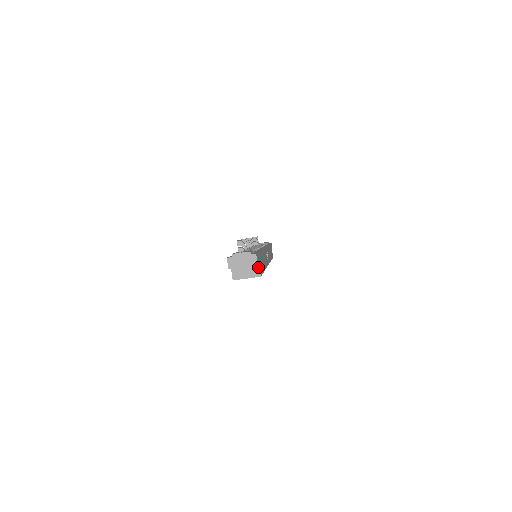
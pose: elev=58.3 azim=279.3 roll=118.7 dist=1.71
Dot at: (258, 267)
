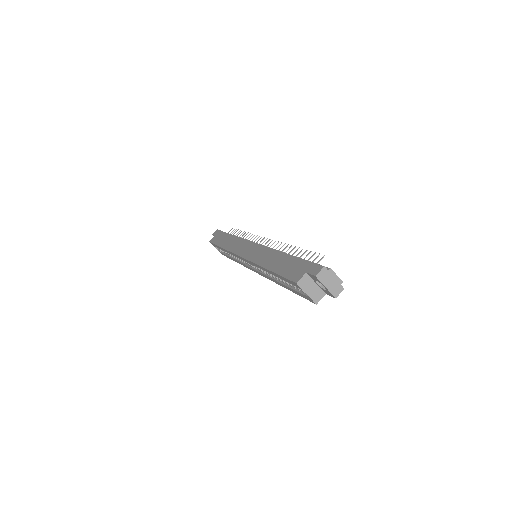
Dot at: (323, 295)
